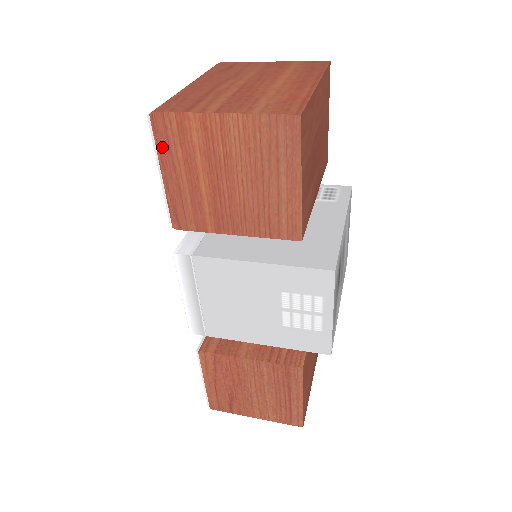
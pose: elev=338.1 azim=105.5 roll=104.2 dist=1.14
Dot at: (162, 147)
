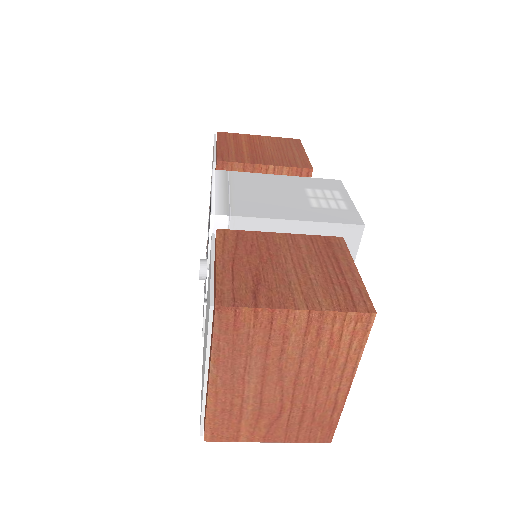
Dot at: (221, 139)
